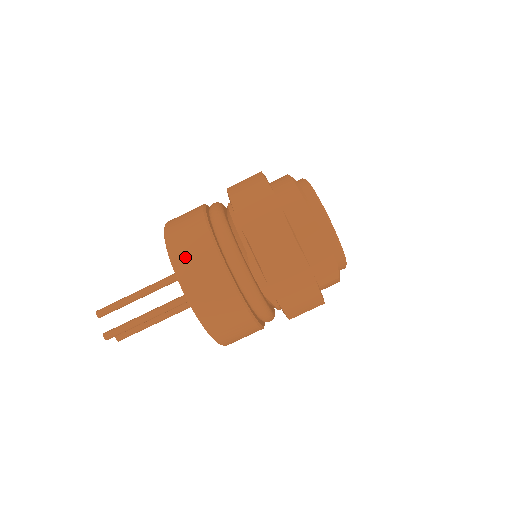
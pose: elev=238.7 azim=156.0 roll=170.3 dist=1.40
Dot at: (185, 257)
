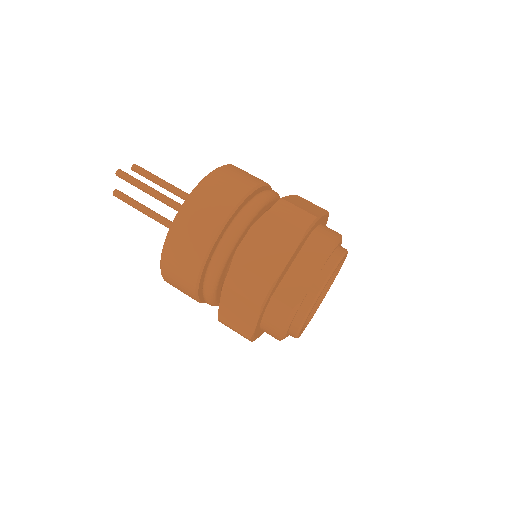
Dot at: (235, 171)
